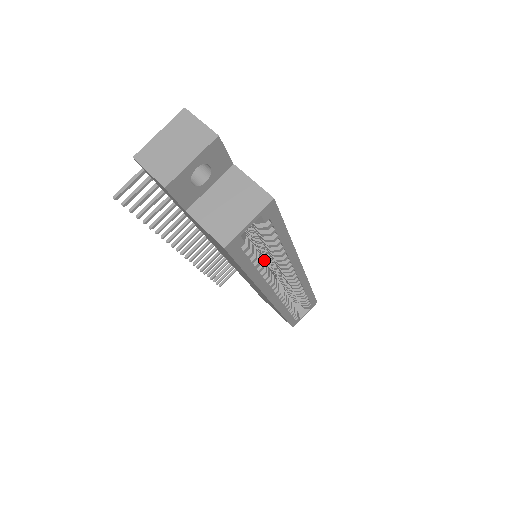
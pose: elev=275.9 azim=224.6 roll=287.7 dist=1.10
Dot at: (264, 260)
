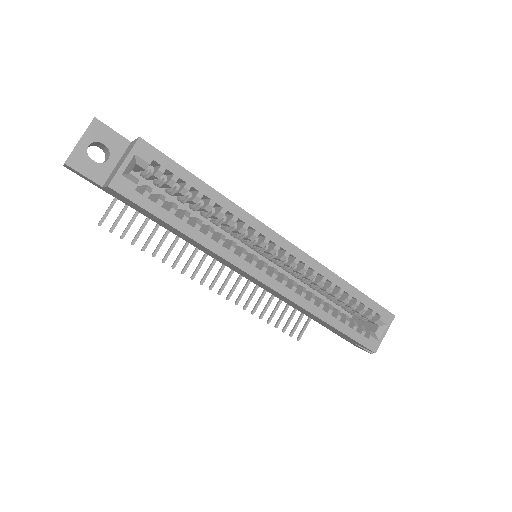
Dot at: occluded
